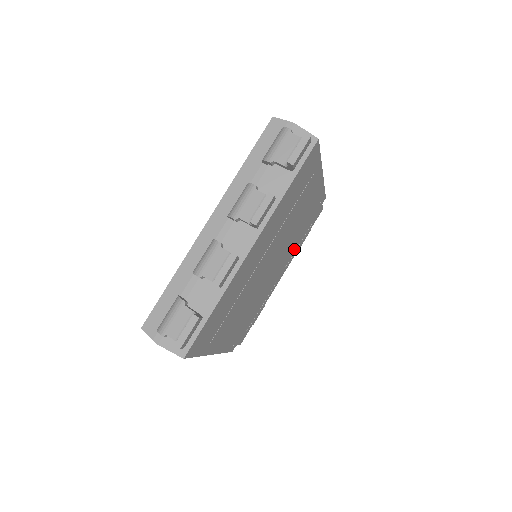
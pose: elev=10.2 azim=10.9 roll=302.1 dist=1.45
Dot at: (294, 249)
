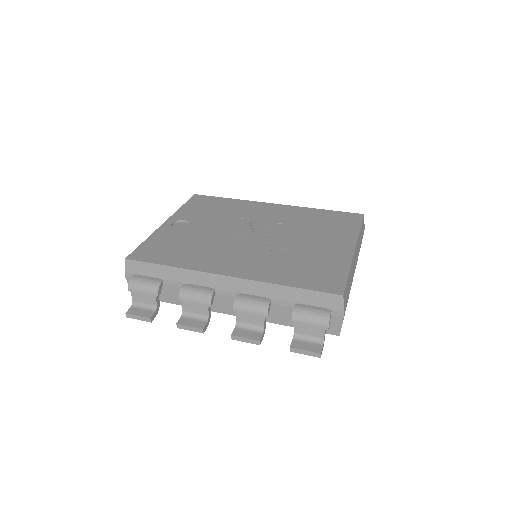
Dot at: occluded
